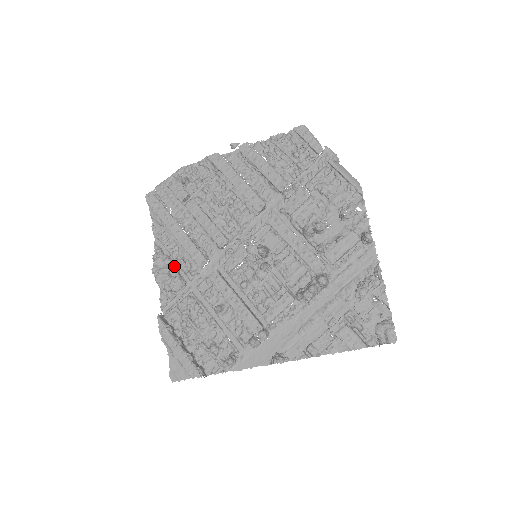
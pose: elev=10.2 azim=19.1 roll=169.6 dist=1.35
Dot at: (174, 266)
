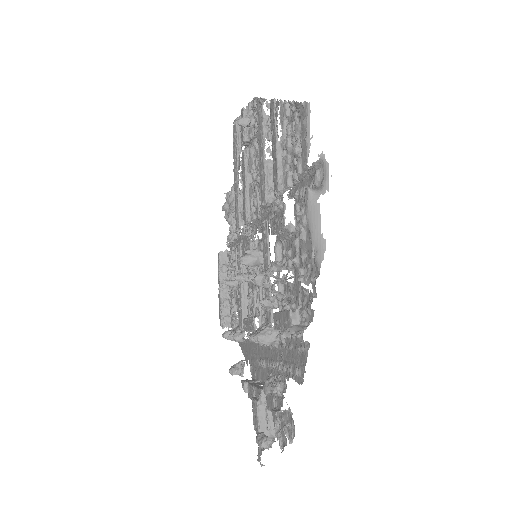
Dot at: occluded
